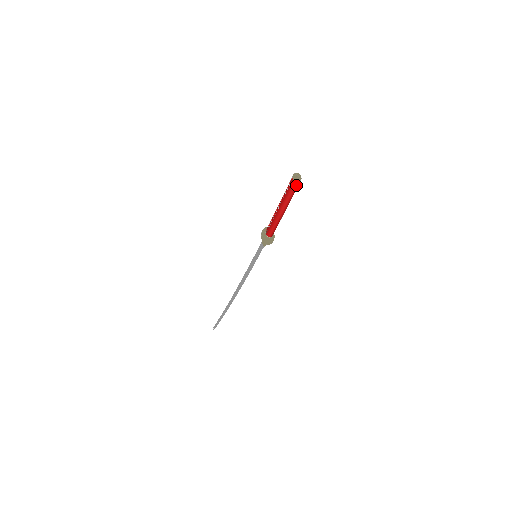
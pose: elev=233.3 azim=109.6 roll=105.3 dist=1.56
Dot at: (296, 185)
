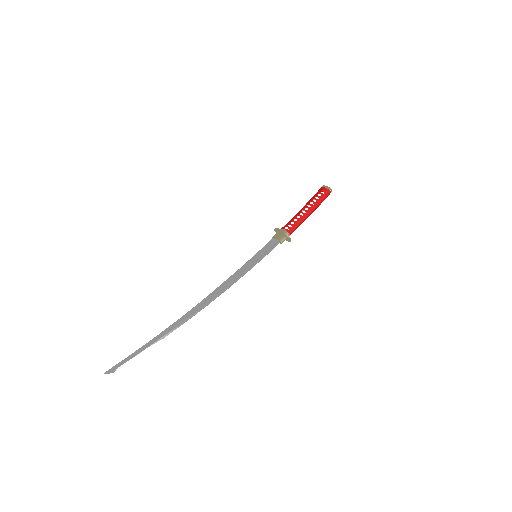
Dot at: (329, 194)
